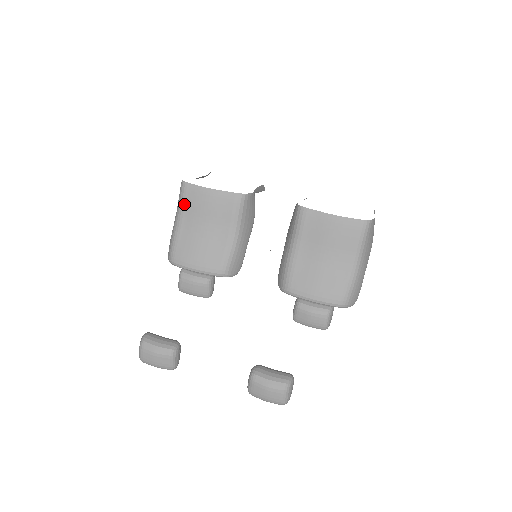
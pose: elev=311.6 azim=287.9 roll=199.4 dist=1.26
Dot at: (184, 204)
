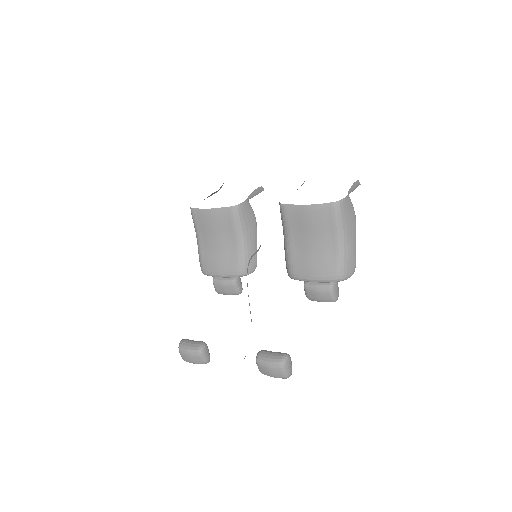
Dot at: (197, 226)
